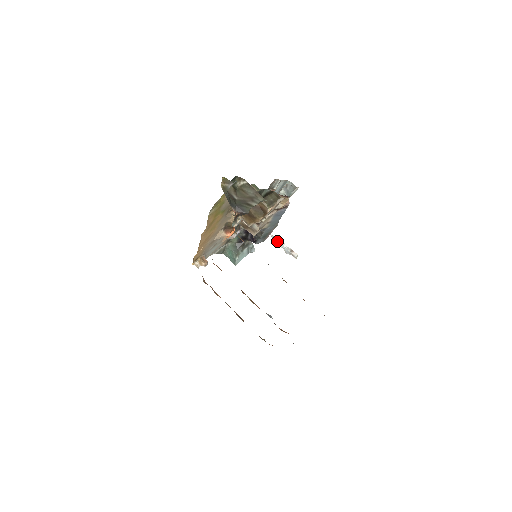
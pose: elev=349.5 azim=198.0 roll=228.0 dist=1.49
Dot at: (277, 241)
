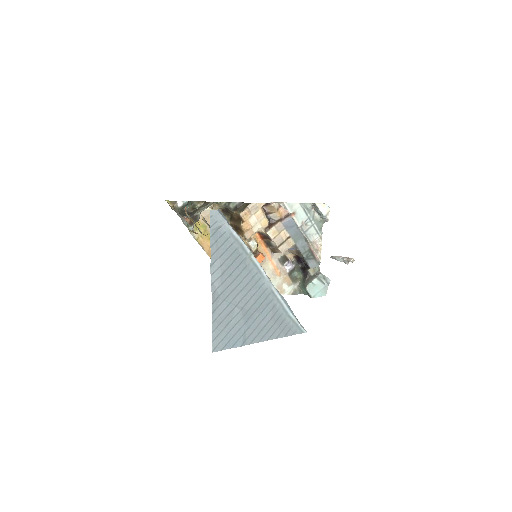
Dot at: (335, 258)
